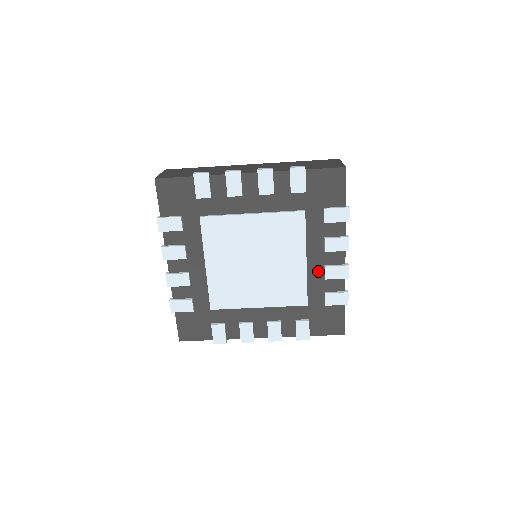
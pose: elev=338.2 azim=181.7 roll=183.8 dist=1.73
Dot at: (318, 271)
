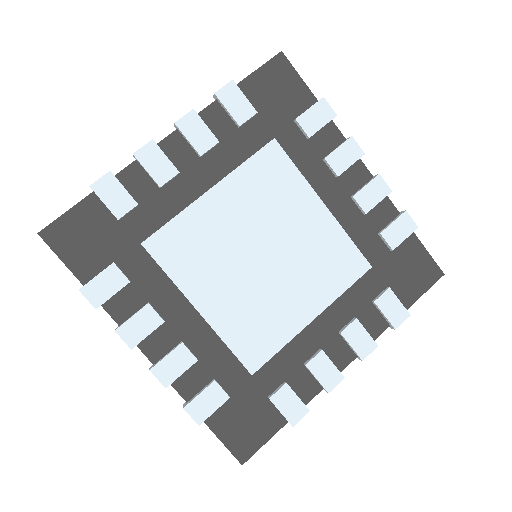
Dot at: (307, 347)
